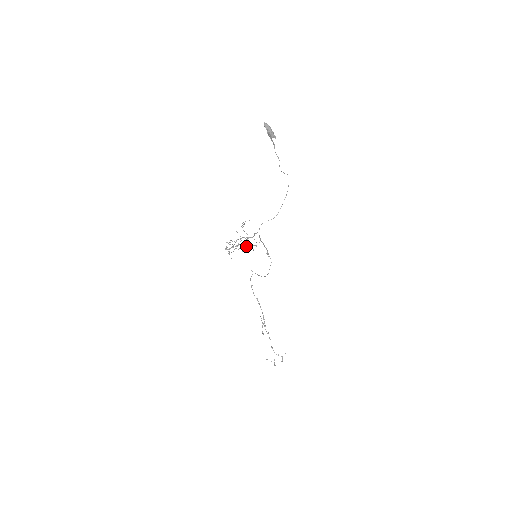
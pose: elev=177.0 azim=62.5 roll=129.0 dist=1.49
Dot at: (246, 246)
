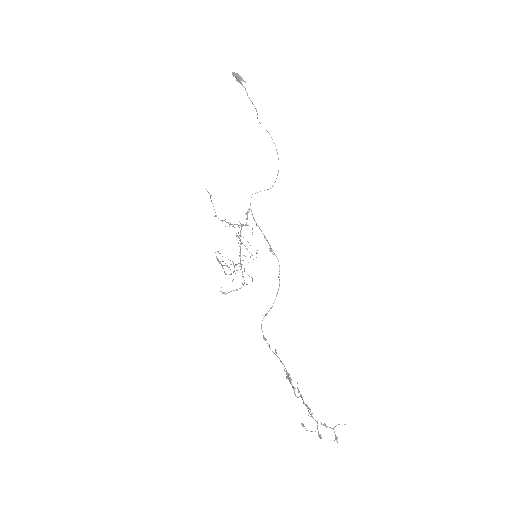
Dot at: (243, 255)
